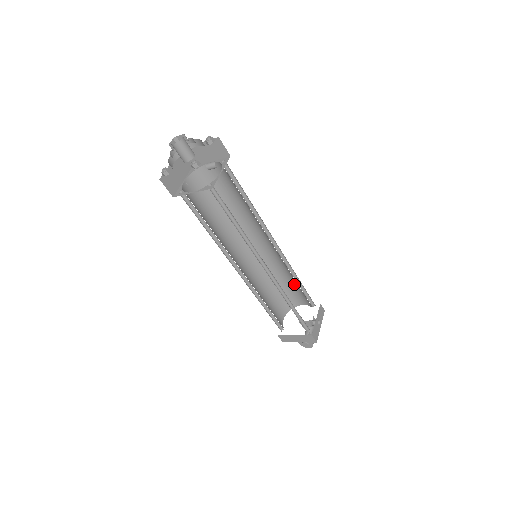
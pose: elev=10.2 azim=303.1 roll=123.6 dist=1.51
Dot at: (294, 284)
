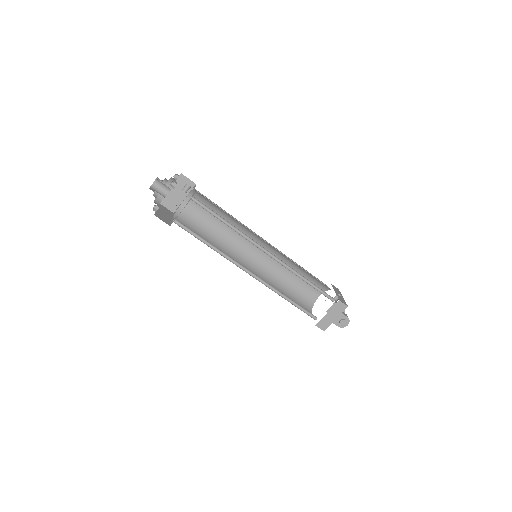
Dot at: occluded
